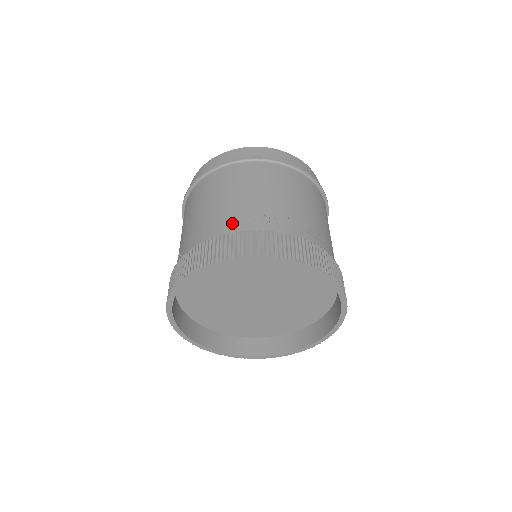
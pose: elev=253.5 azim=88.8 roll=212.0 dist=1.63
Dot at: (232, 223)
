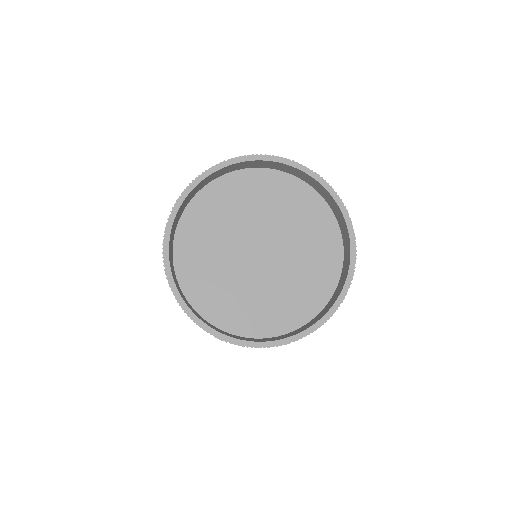
Dot at: occluded
